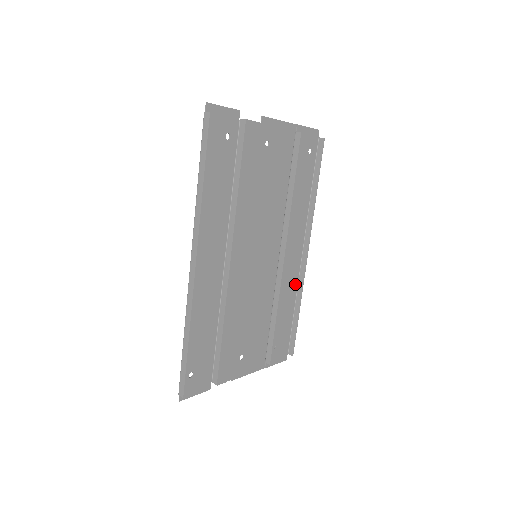
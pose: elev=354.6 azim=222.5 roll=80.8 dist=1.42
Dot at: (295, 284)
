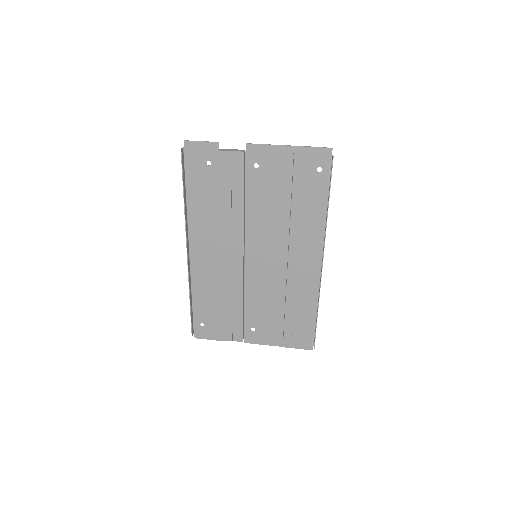
Dot at: (315, 288)
